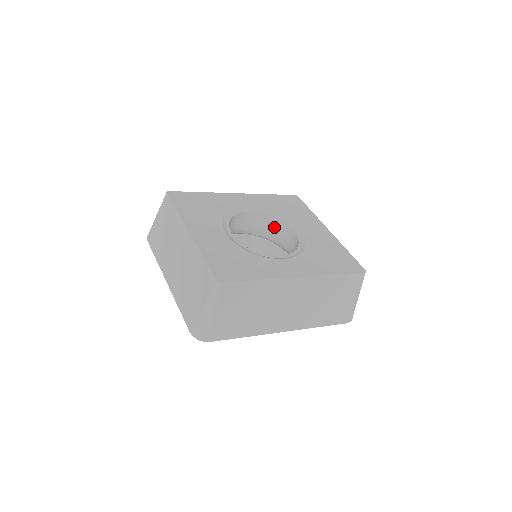
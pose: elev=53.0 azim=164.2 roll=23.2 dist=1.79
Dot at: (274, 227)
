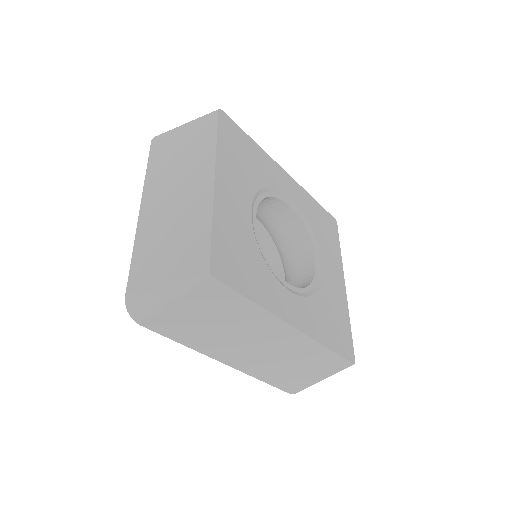
Dot at: (296, 239)
